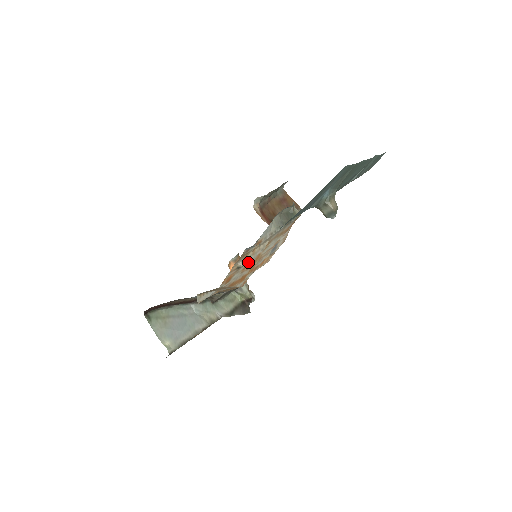
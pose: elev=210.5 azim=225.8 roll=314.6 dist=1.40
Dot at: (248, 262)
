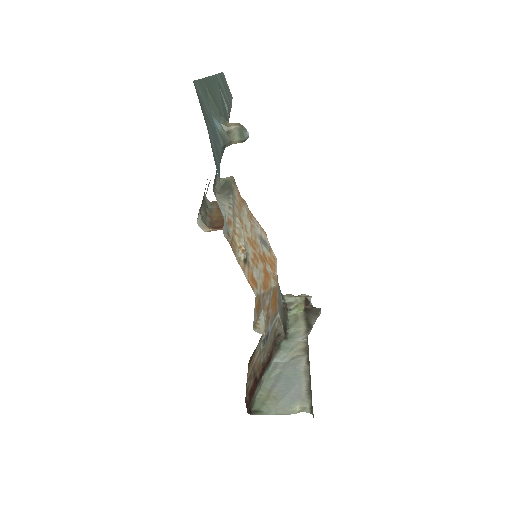
Dot at: (245, 248)
